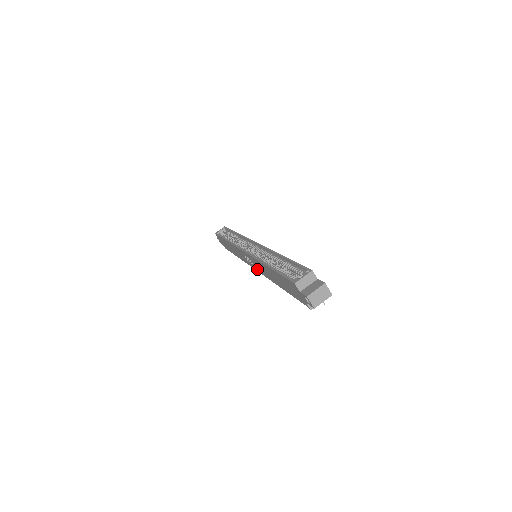
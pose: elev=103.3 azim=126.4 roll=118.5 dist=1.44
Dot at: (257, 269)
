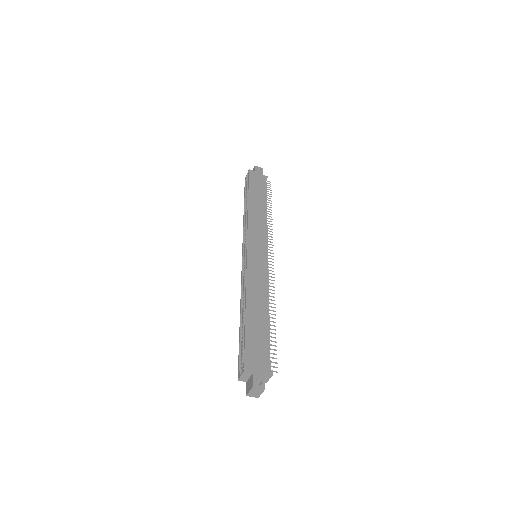
Dot at: occluded
